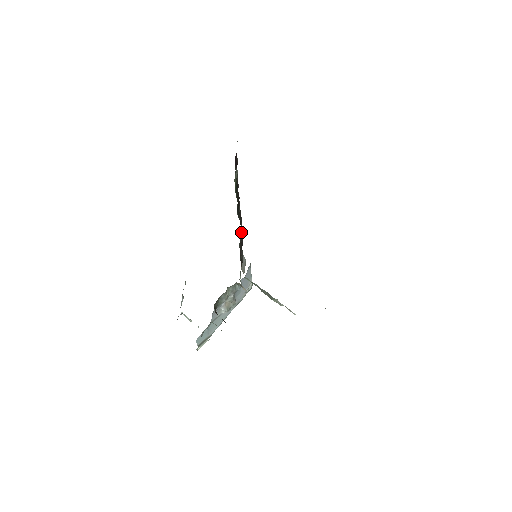
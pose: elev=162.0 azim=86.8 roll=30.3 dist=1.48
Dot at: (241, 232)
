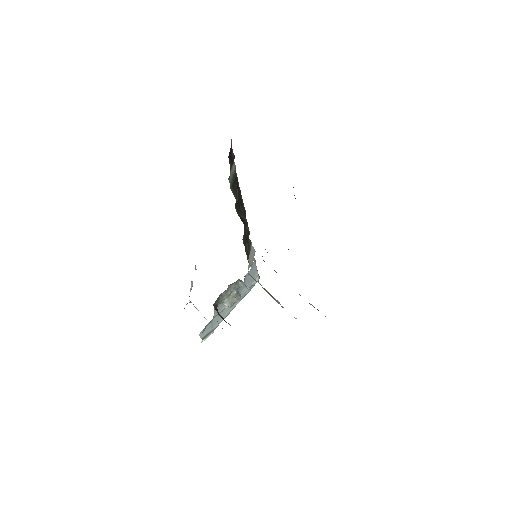
Dot at: (246, 224)
